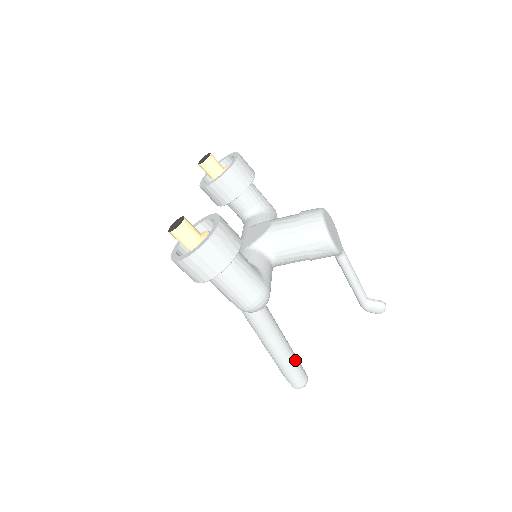
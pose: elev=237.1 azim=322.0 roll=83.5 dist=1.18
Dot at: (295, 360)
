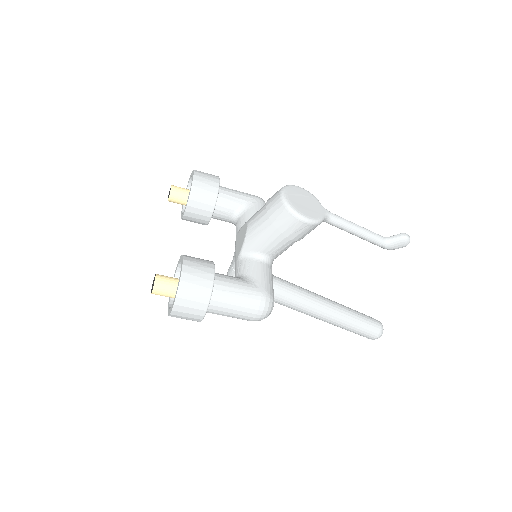
Dot at: (357, 317)
